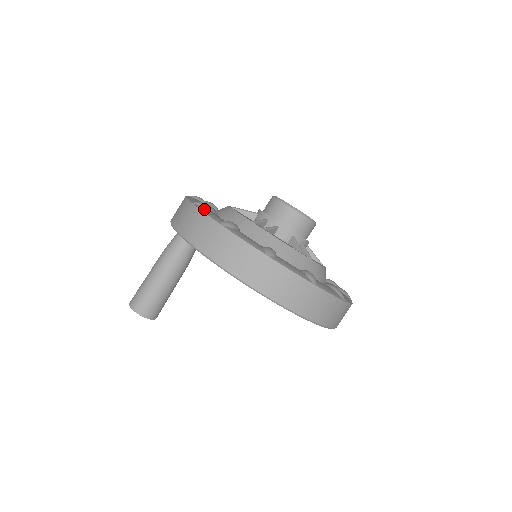
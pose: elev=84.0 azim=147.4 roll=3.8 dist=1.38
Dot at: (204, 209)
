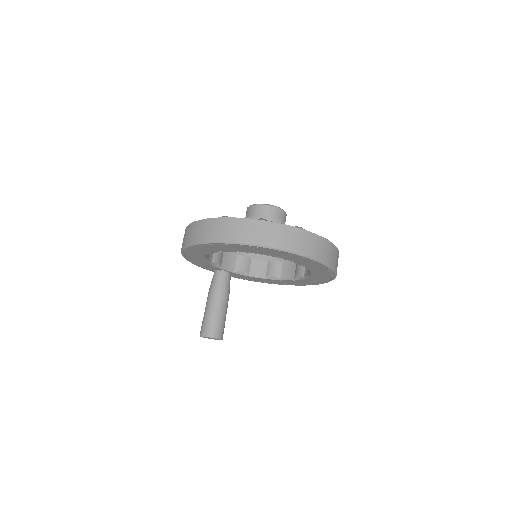
Dot at: occluded
